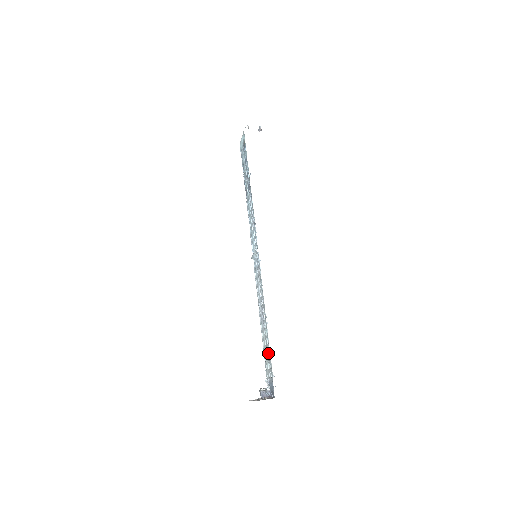
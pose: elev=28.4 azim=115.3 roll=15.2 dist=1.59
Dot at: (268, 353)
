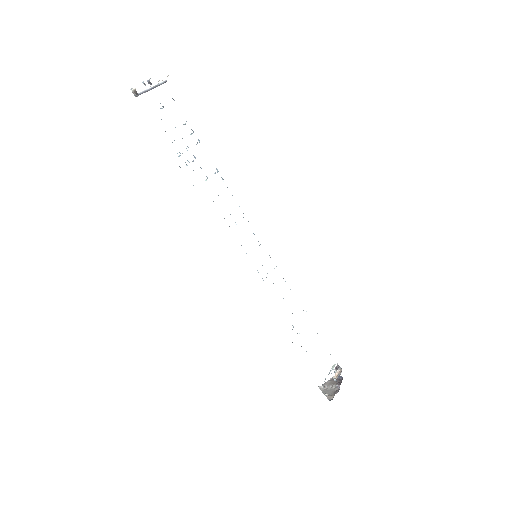
Dot at: occluded
